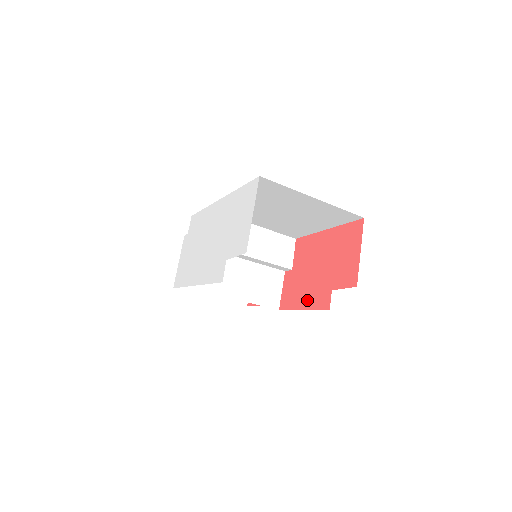
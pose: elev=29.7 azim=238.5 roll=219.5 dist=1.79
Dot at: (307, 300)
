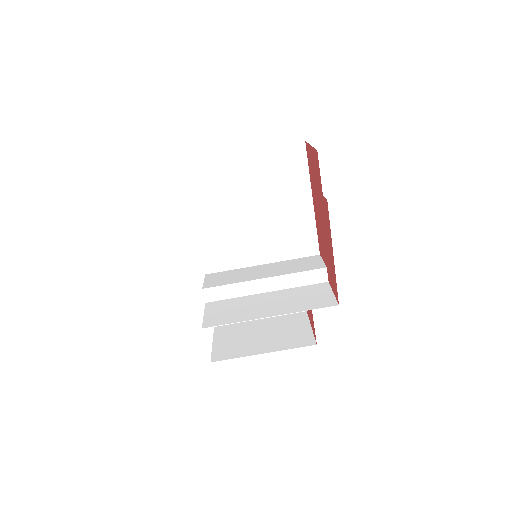
Dot at: (329, 243)
